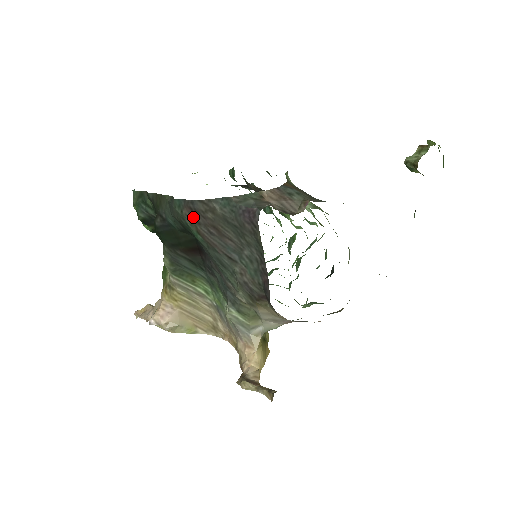
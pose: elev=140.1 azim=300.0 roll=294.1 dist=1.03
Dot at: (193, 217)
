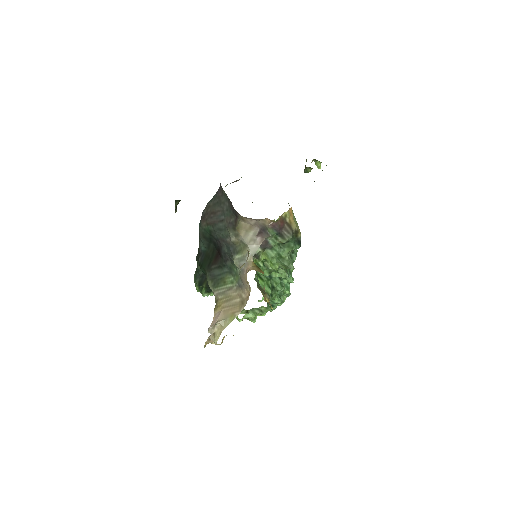
Dot at: (204, 220)
